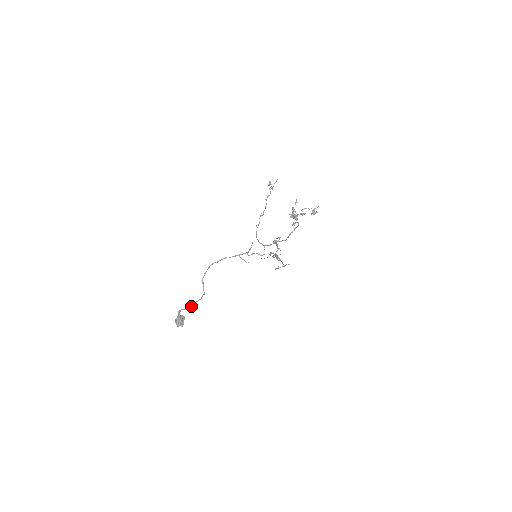
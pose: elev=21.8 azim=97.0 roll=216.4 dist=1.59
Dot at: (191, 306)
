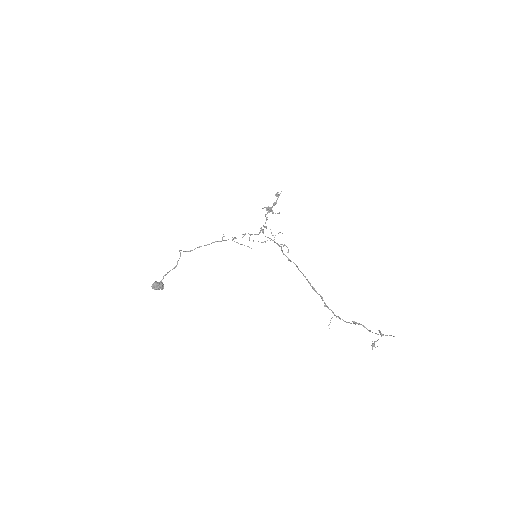
Dot at: occluded
